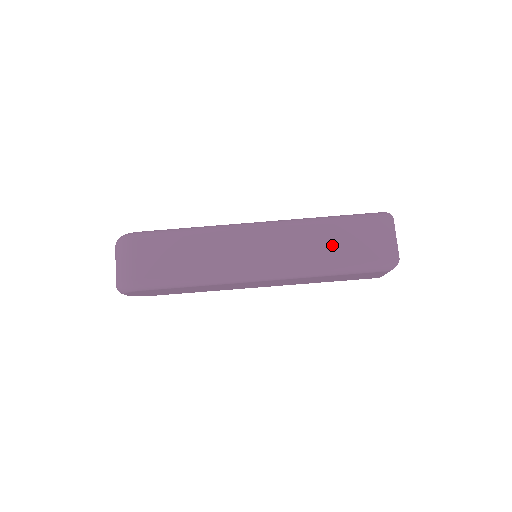
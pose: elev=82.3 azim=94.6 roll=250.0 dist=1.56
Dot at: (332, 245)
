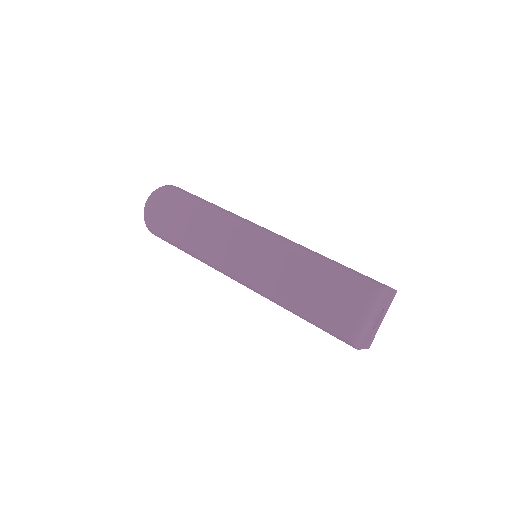
Dot at: occluded
